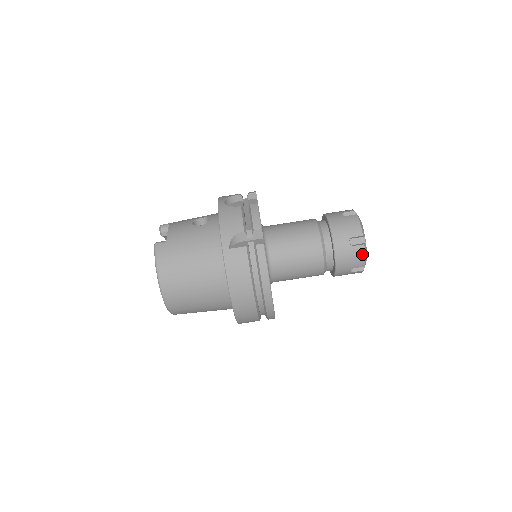
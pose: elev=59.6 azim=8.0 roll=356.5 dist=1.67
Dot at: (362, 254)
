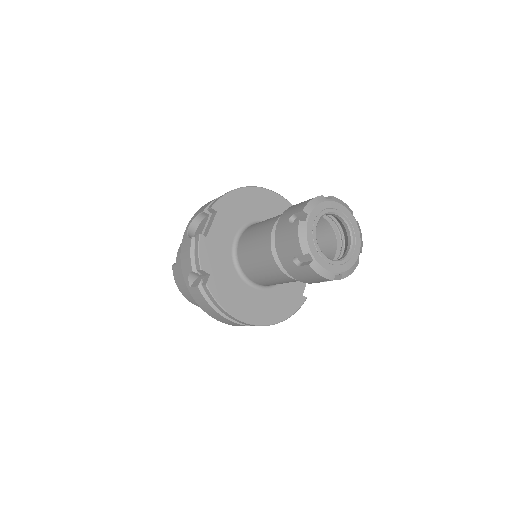
Dot at: (314, 273)
